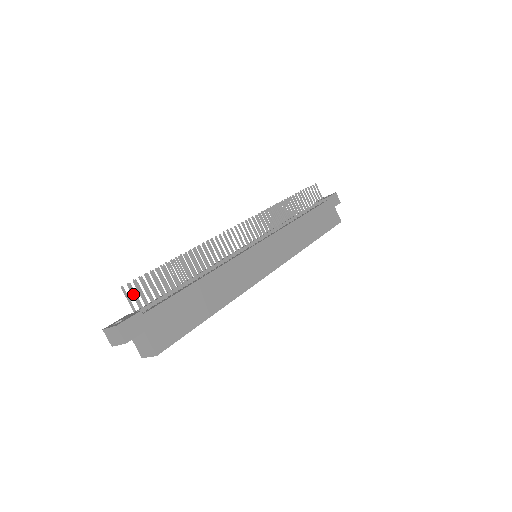
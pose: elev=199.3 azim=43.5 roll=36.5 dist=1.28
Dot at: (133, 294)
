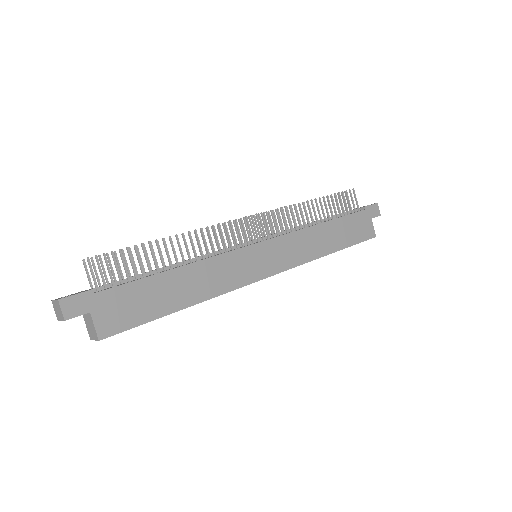
Dot at: (90, 270)
